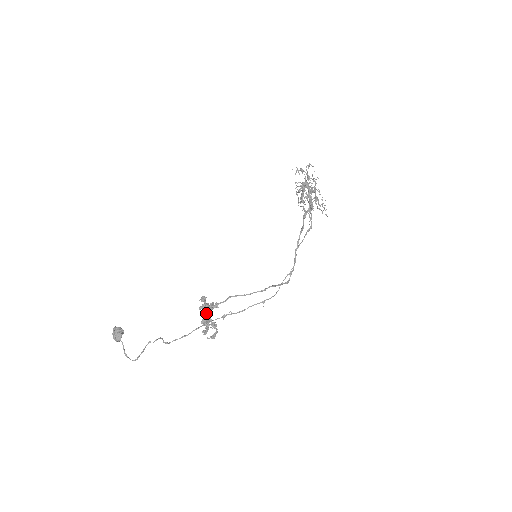
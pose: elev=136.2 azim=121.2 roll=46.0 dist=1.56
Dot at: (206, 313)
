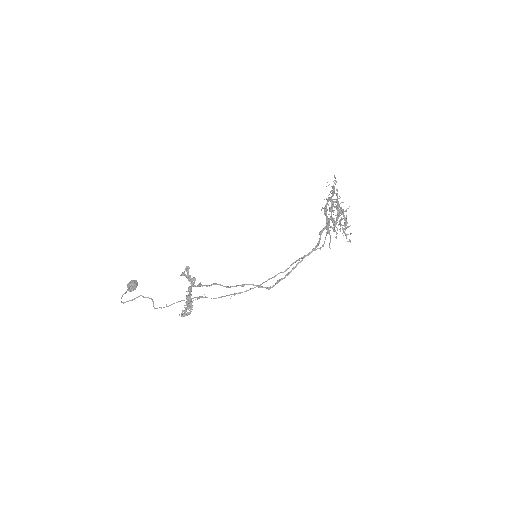
Dot at: (188, 288)
